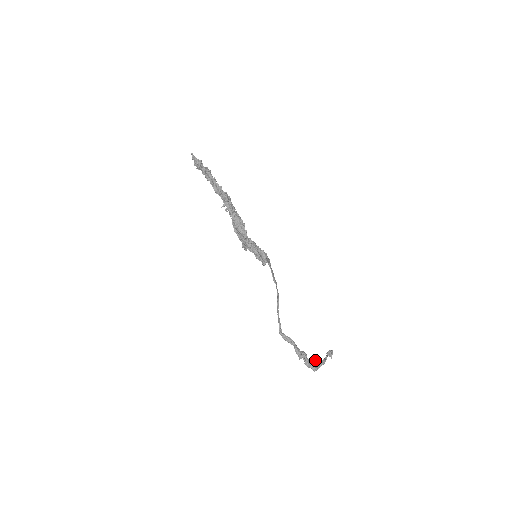
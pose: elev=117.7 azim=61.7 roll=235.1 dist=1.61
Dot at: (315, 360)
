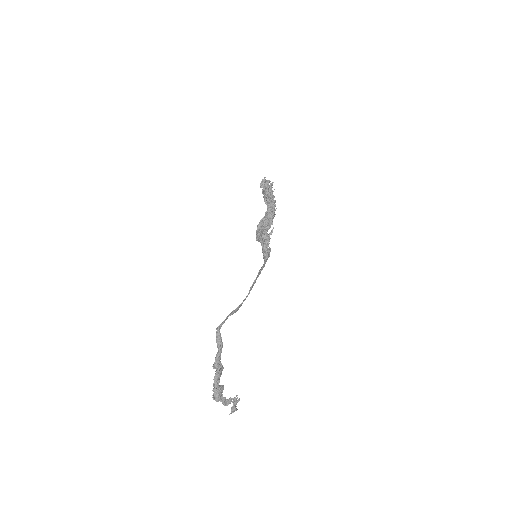
Dot at: occluded
